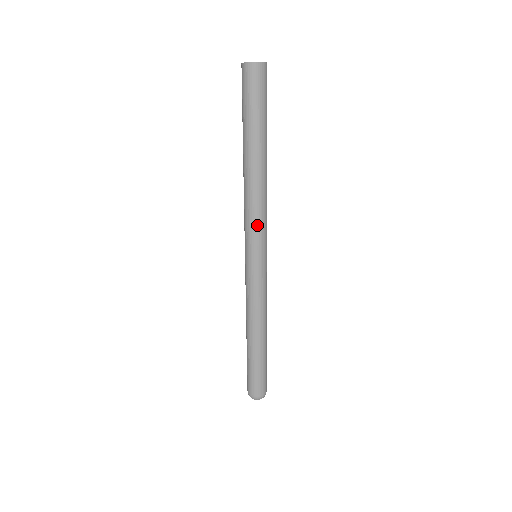
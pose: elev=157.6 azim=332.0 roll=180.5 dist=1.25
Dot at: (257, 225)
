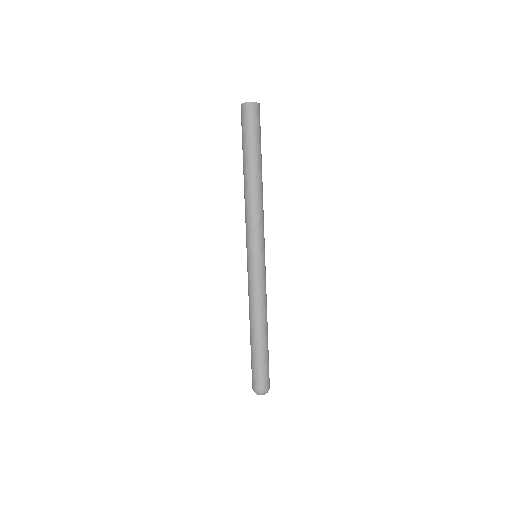
Dot at: (248, 227)
